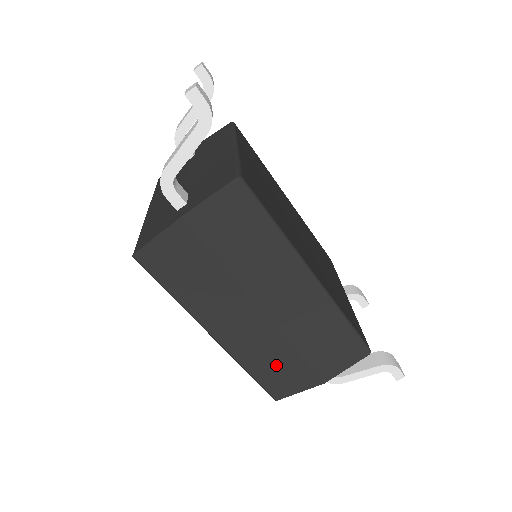
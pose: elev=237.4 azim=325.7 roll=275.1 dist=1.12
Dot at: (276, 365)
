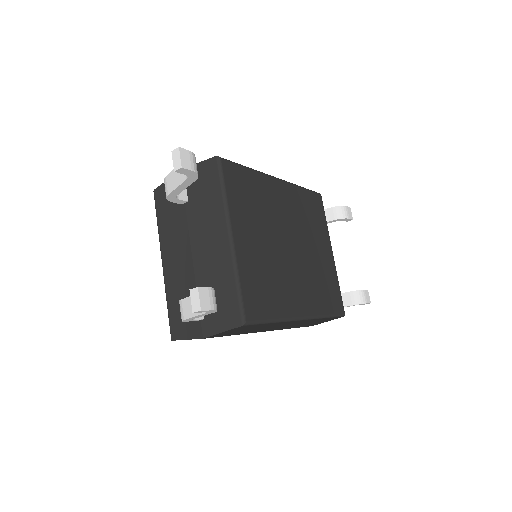
Dot at: occluded
